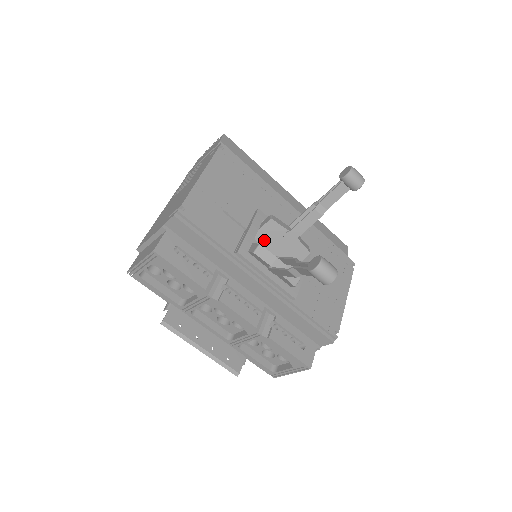
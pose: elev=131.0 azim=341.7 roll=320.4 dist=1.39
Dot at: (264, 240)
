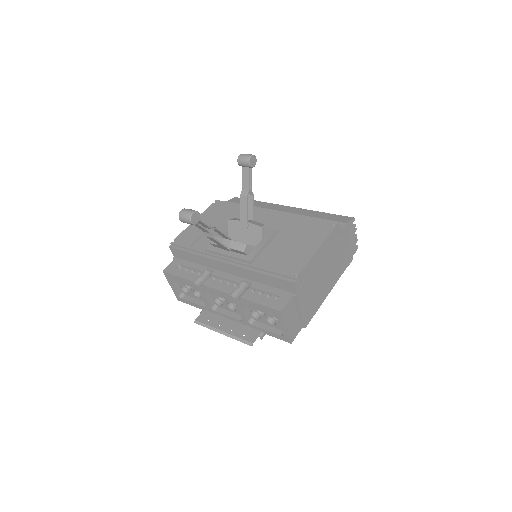
Dot at: (235, 237)
